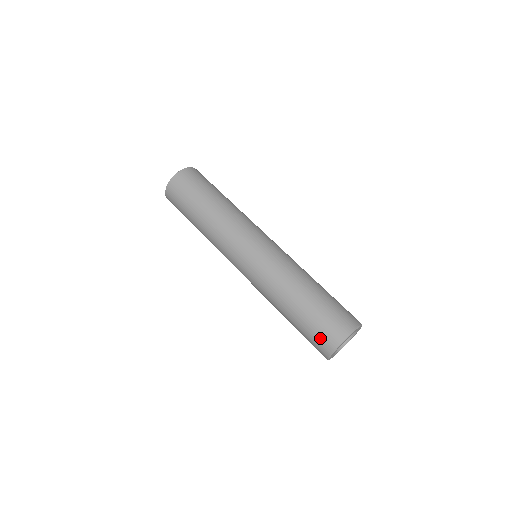
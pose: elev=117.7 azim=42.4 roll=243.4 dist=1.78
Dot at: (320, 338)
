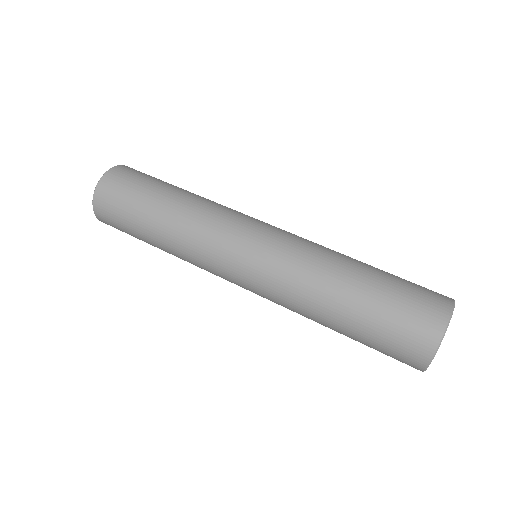
Dot at: (407, 335)
